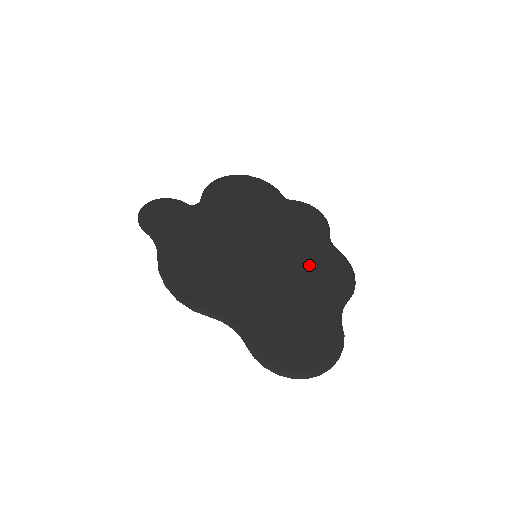
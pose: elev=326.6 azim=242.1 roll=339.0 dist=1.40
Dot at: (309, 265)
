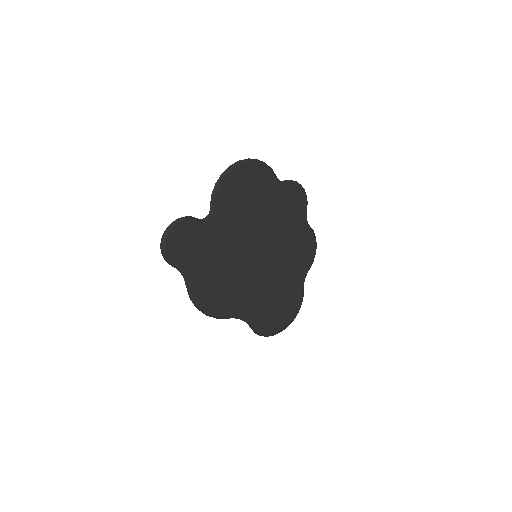
Dot at: (291, 251)
